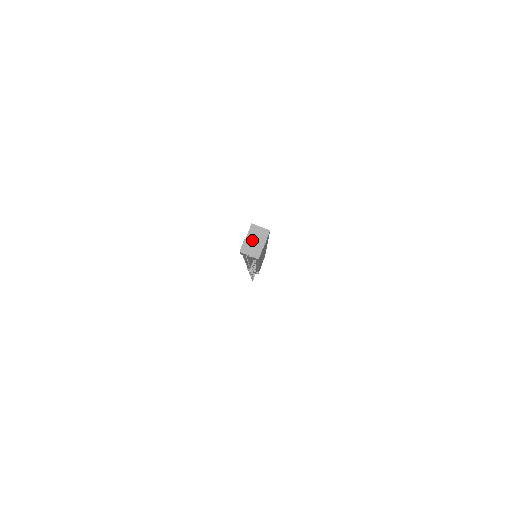
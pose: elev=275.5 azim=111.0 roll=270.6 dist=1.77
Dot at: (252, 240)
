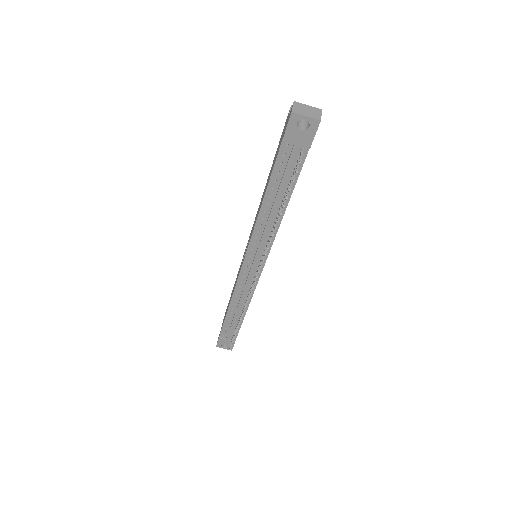
Dot at: occluded
